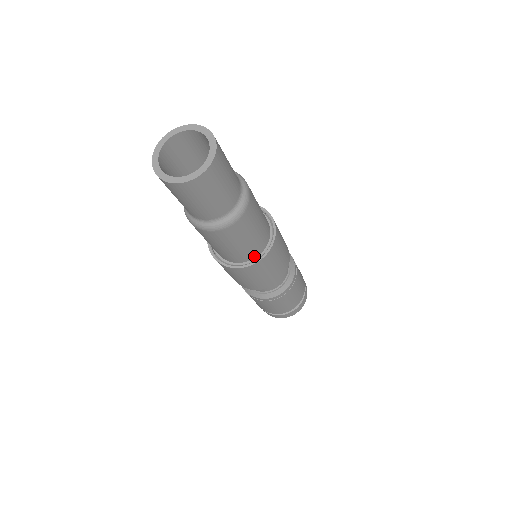
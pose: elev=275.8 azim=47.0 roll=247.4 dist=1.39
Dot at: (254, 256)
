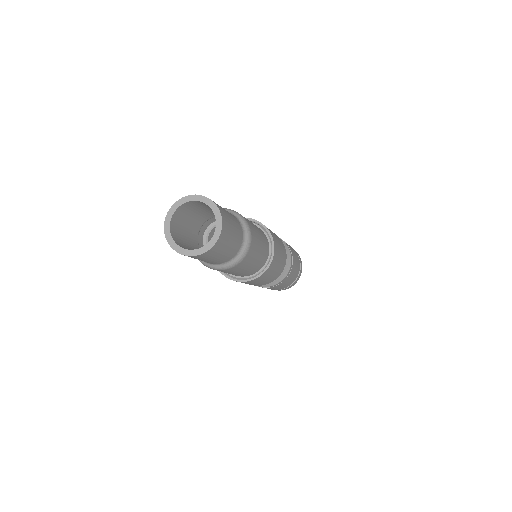
Dot at: (241, 276)
